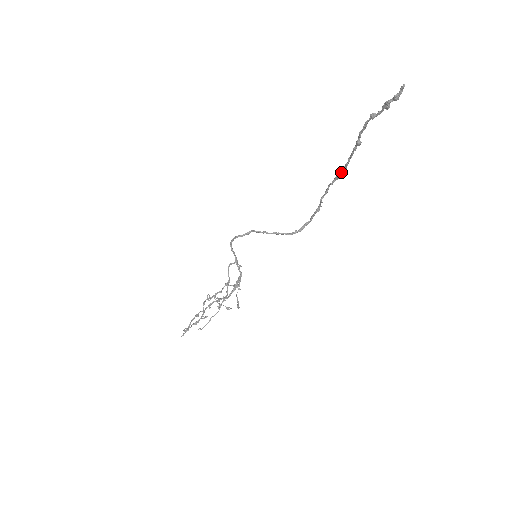
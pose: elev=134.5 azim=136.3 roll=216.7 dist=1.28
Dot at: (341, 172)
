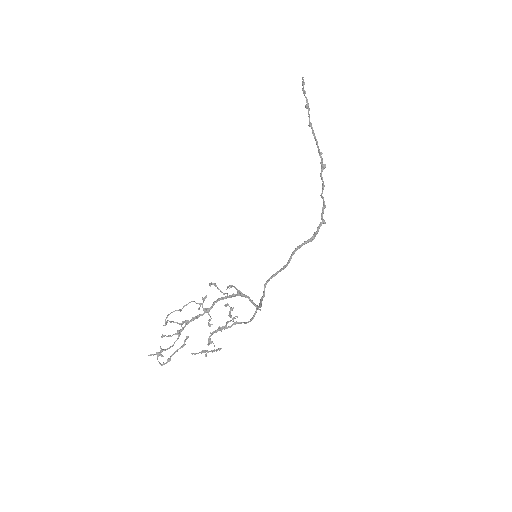
Dot at: (321, 159)
